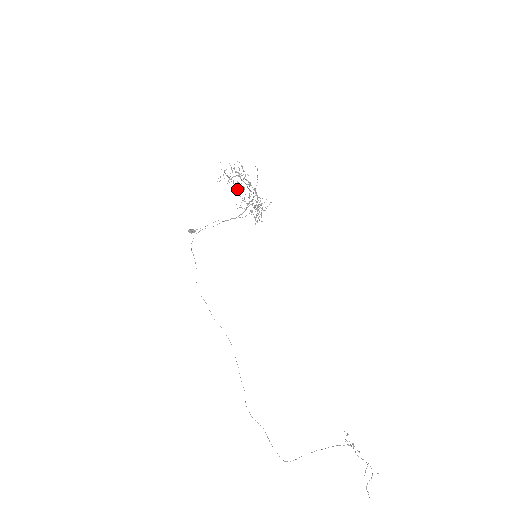
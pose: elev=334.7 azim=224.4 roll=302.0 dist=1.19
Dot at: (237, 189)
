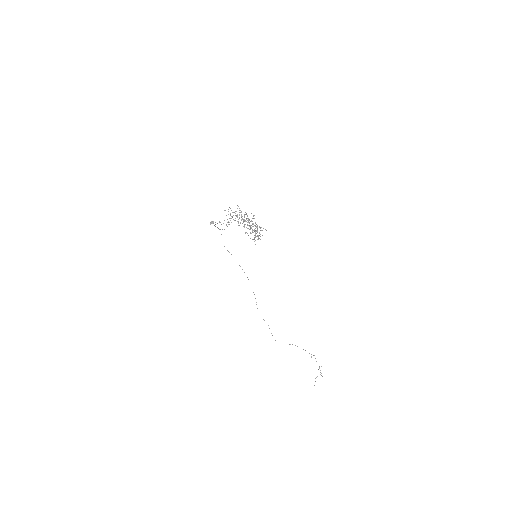
Dot at: occluded
